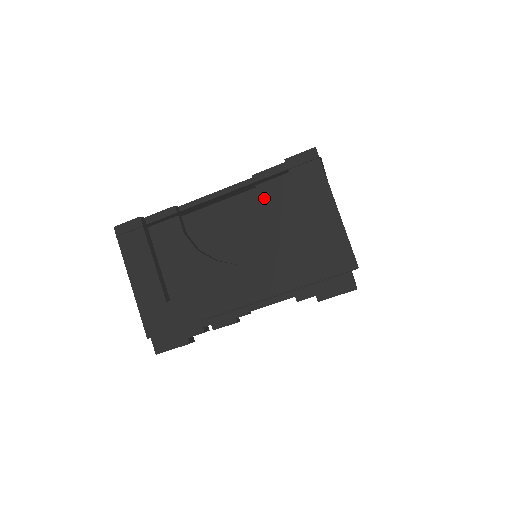
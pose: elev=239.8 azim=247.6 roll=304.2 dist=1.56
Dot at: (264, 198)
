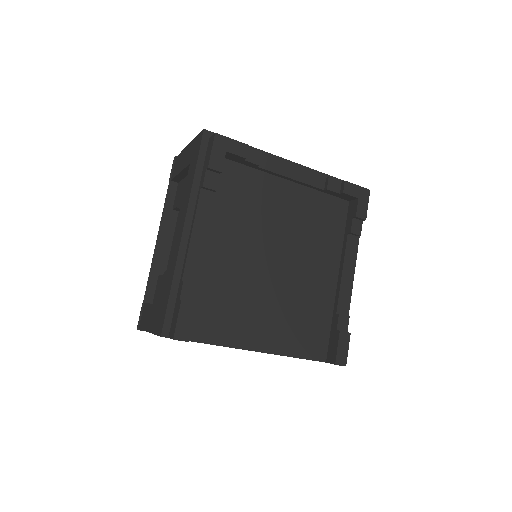
Dot at: (176, 204)
